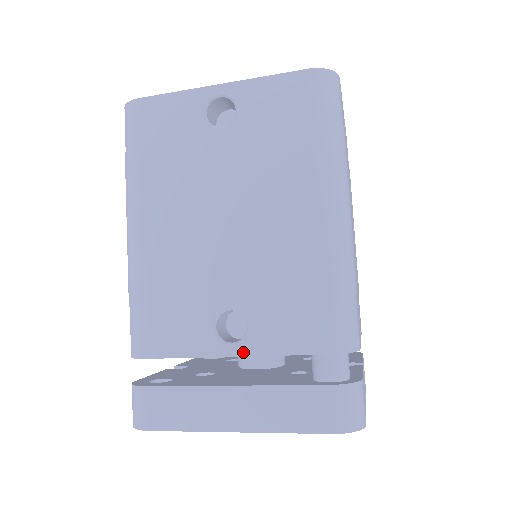
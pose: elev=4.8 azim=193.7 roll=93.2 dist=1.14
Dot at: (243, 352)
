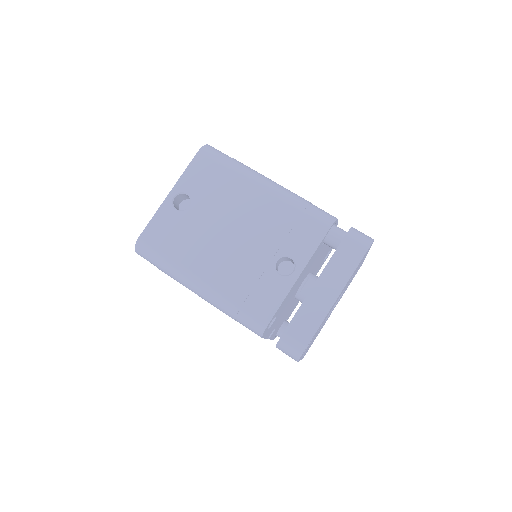
Dot at: (301, 268)
